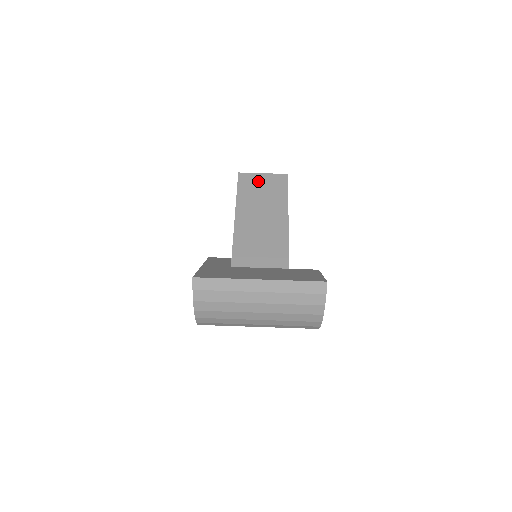
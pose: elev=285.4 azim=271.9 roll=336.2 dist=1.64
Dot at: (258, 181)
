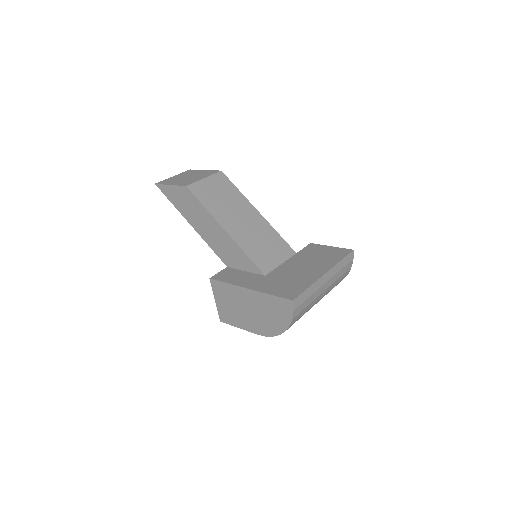
Dot at: (208, 188)
